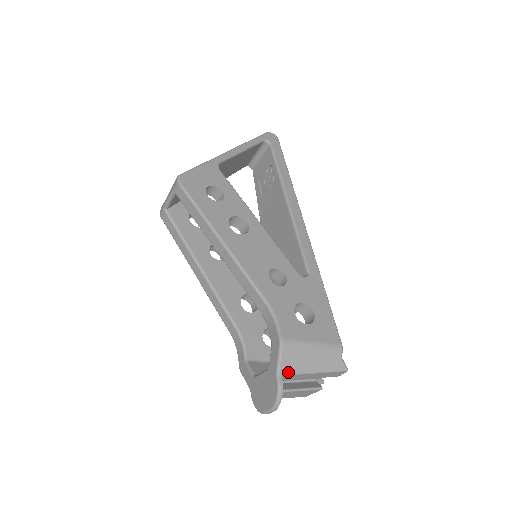
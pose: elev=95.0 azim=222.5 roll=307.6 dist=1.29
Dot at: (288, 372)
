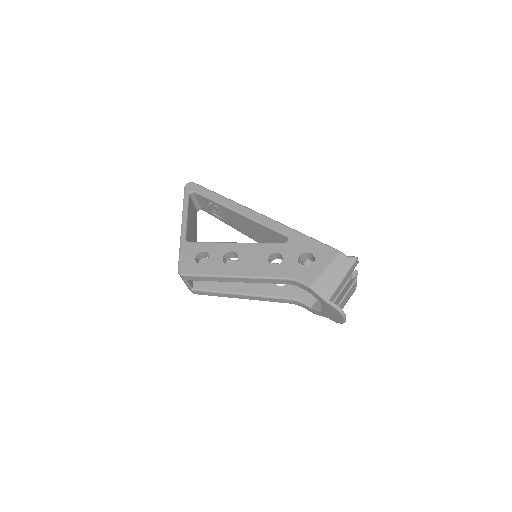
Dot at: (330, 295)
